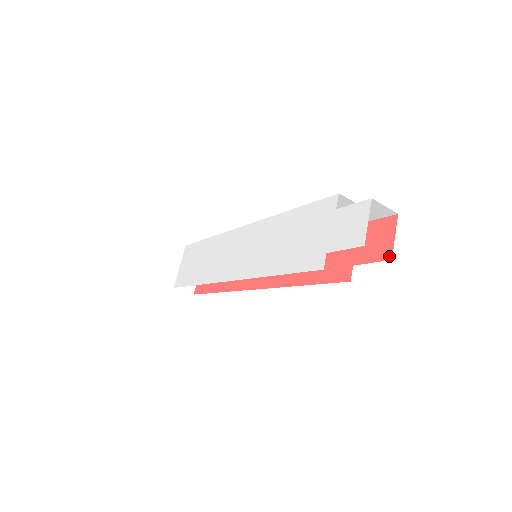
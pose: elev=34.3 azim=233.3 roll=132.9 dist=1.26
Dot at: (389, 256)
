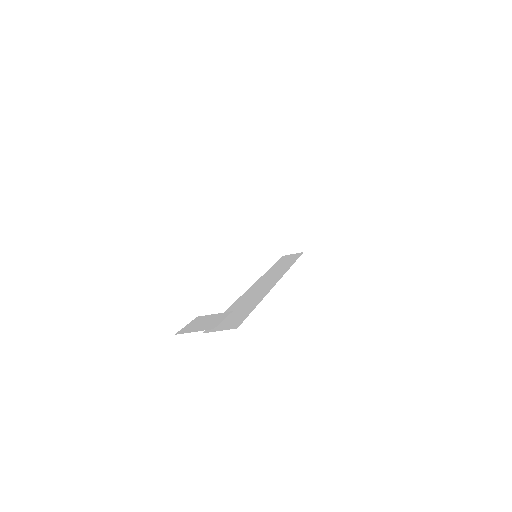
Dot at: occluded
